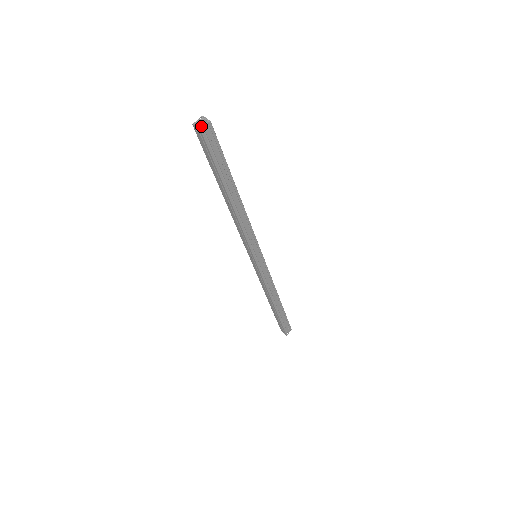
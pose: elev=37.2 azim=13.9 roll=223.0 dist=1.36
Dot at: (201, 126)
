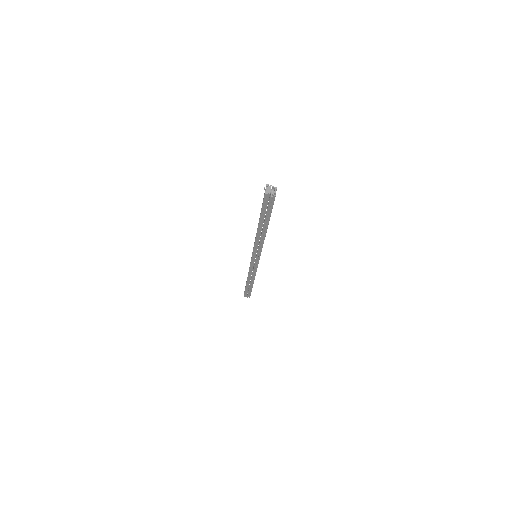
Dot at: (274, 194)
